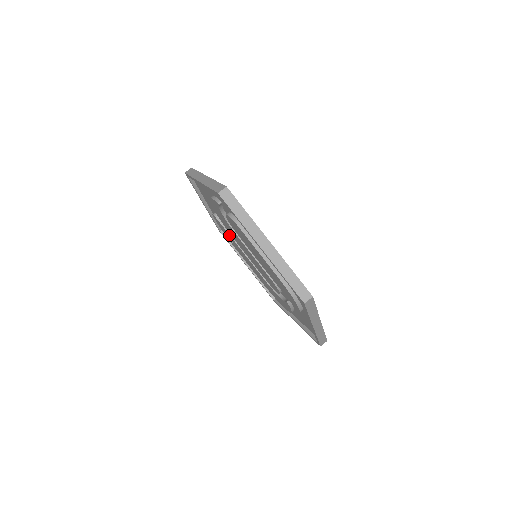
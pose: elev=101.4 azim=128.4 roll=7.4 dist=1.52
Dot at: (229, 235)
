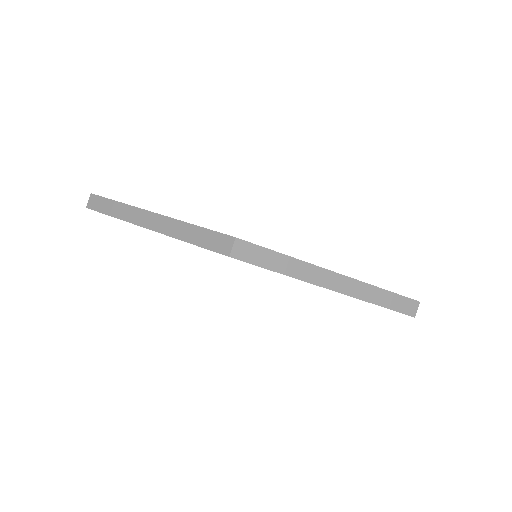
Dot at: occluded
